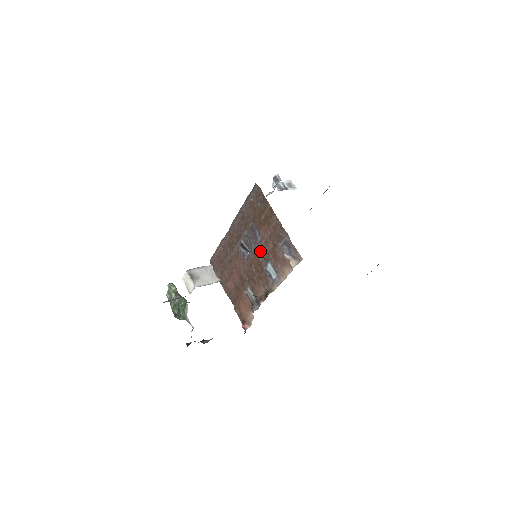
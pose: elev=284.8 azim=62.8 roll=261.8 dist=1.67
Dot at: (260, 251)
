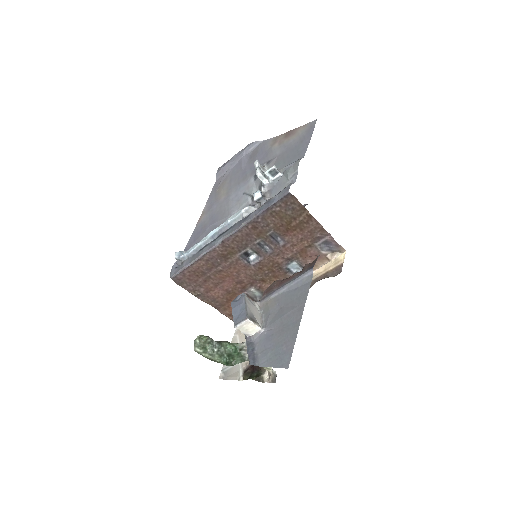
Dot at: (281, 254)
